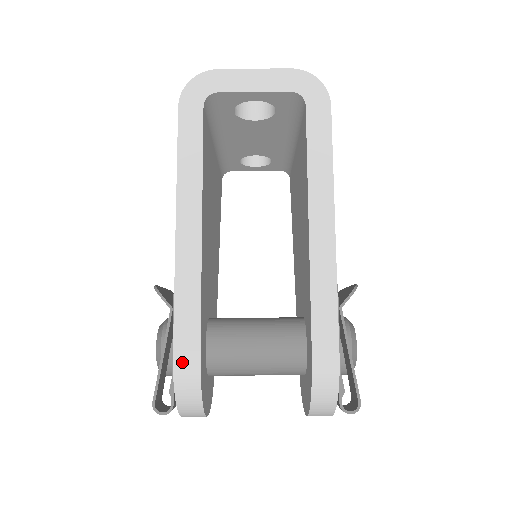
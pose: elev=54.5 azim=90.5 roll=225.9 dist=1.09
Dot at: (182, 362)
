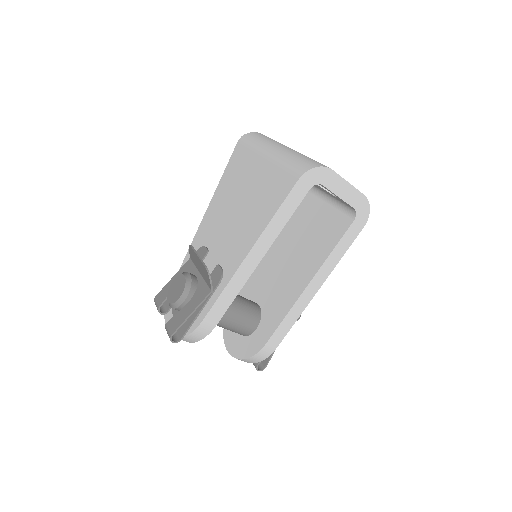
Dot at: (204, 326)
